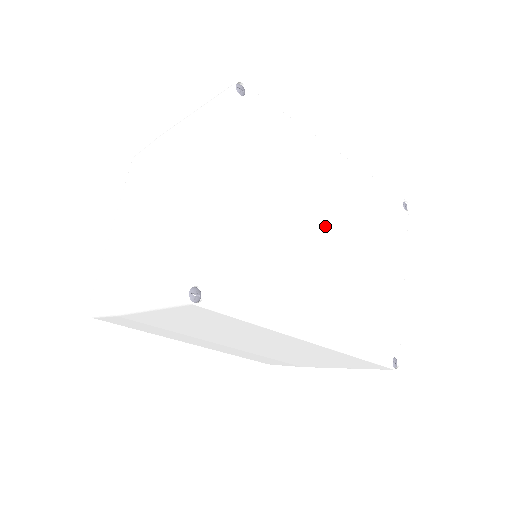
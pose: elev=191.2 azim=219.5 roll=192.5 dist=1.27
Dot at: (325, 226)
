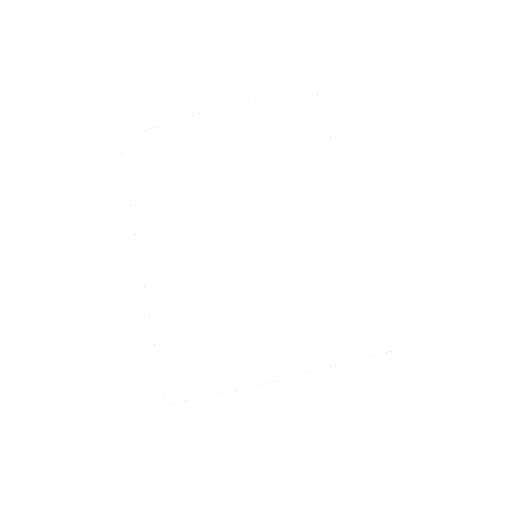
Dot at: occluded
